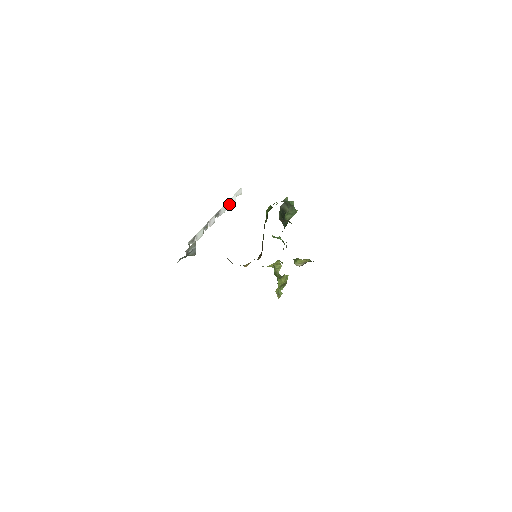
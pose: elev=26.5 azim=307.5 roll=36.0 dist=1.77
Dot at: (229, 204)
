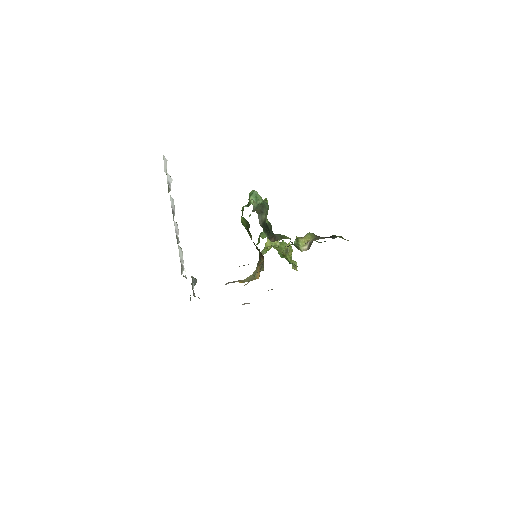
Dot at: (169, 188)
